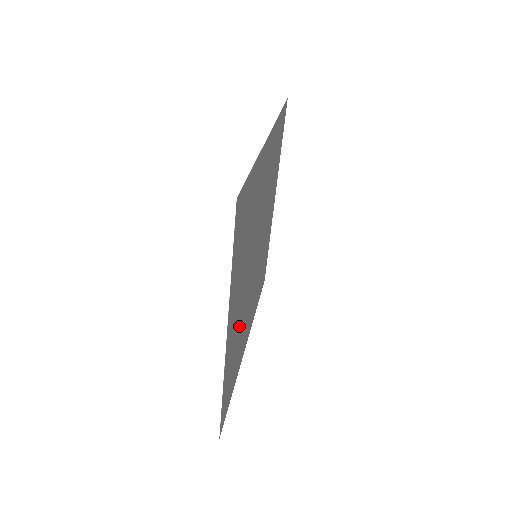
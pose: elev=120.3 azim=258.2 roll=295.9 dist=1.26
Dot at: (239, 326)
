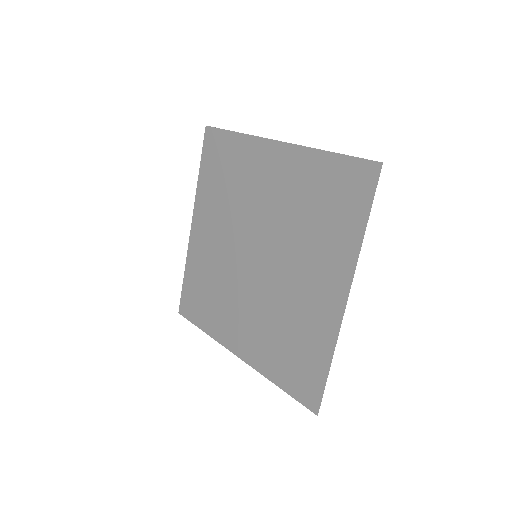
Dot at: (291, 206)
